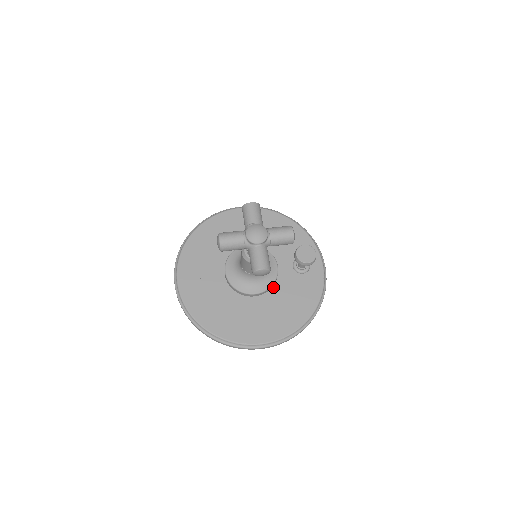
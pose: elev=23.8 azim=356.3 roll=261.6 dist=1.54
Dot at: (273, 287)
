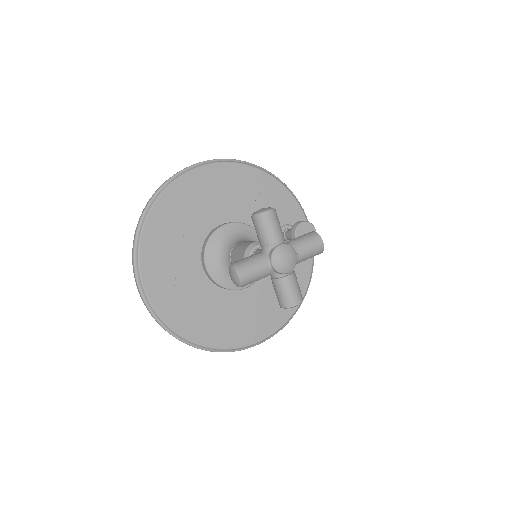
Dot at: occluded
